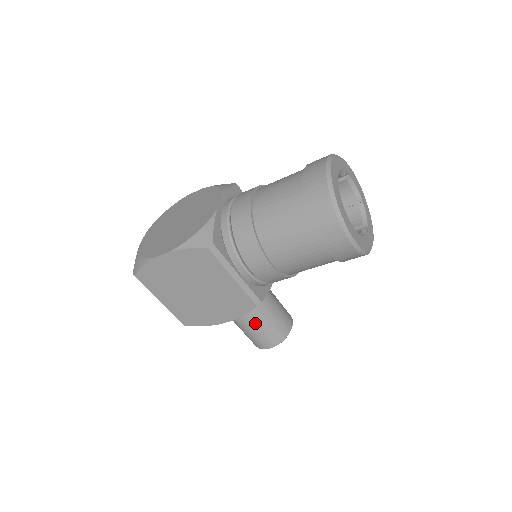
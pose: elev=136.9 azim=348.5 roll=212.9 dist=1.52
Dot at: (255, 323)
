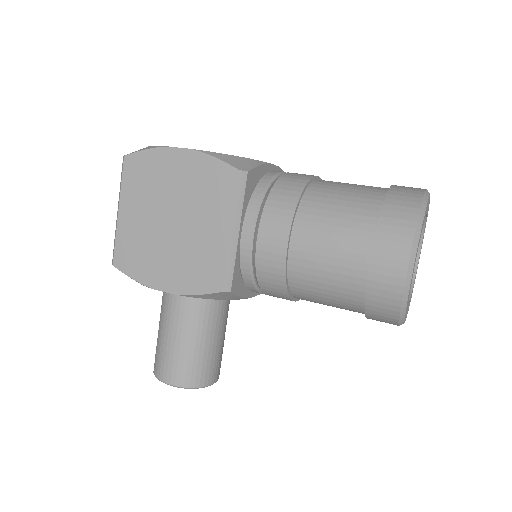
Dot at: (186, 334)
